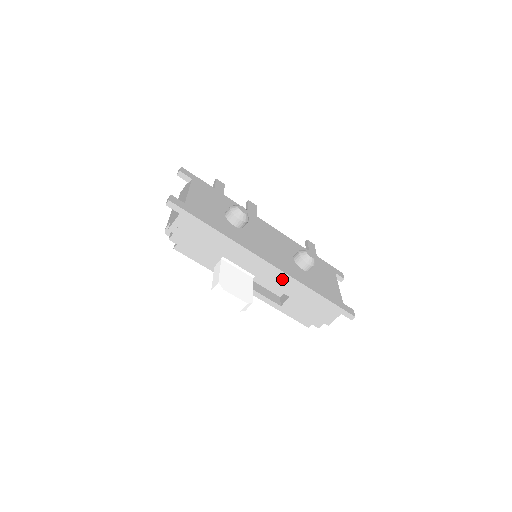
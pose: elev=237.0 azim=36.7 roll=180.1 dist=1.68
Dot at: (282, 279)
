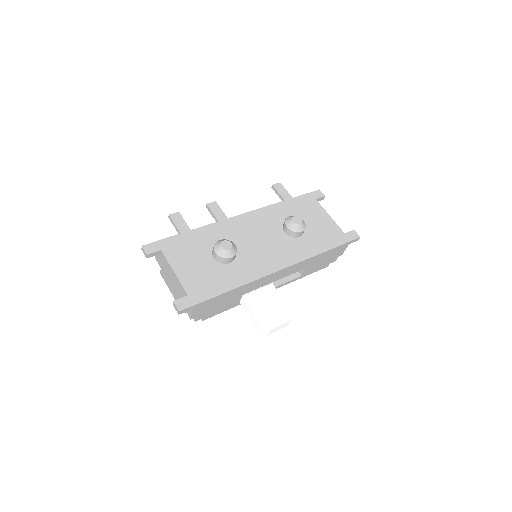
Dot at: (295, 267)
